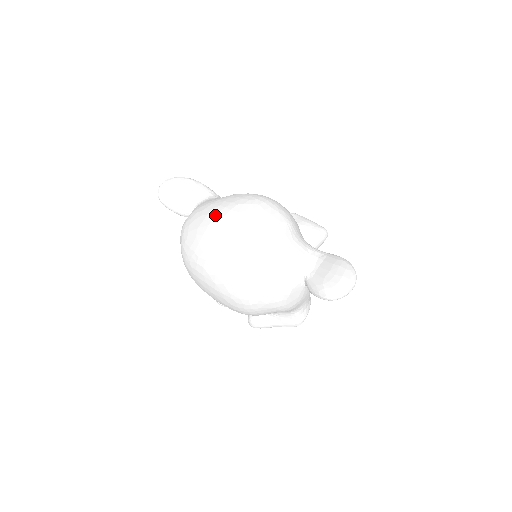
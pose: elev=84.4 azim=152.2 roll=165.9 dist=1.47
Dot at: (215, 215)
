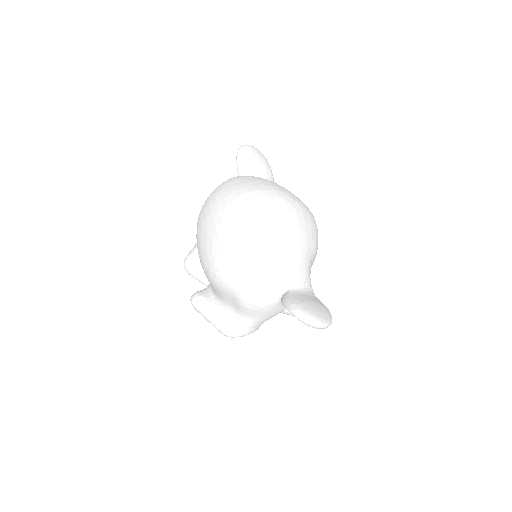
Dot at: (274, 185)
